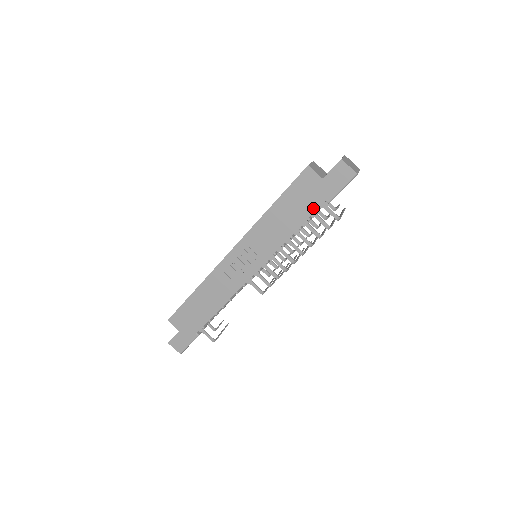
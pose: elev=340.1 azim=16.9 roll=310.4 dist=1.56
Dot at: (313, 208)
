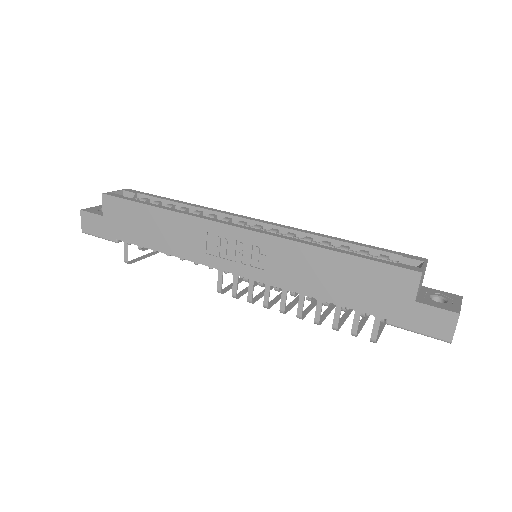
Dot at: (366, 307)
